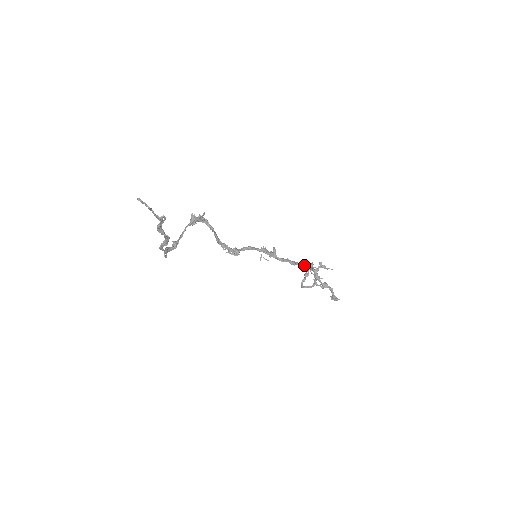
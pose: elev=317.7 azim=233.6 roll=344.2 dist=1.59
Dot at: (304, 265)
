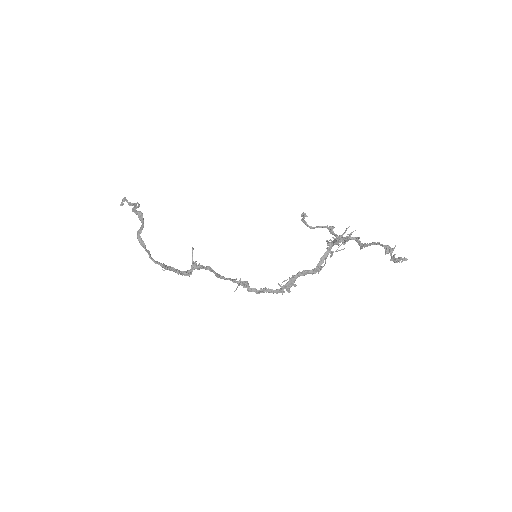
Dot at: (325, 253)
